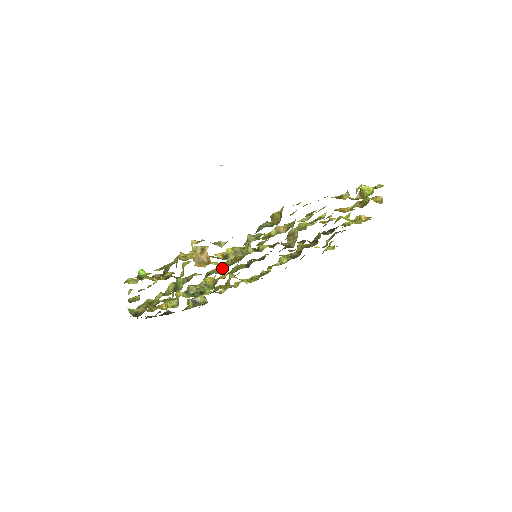
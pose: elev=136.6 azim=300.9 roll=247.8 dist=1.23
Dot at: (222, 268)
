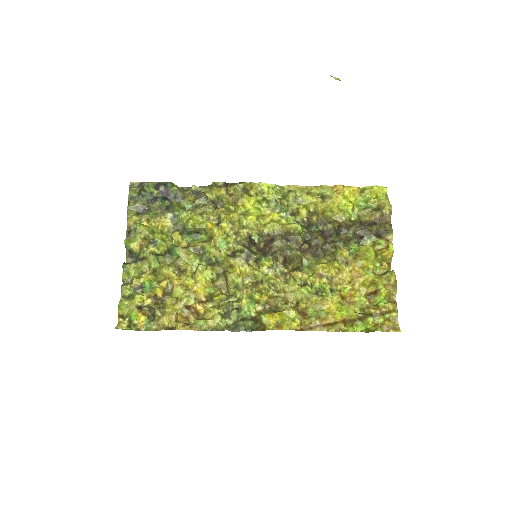
Dot at: (221, 247)
